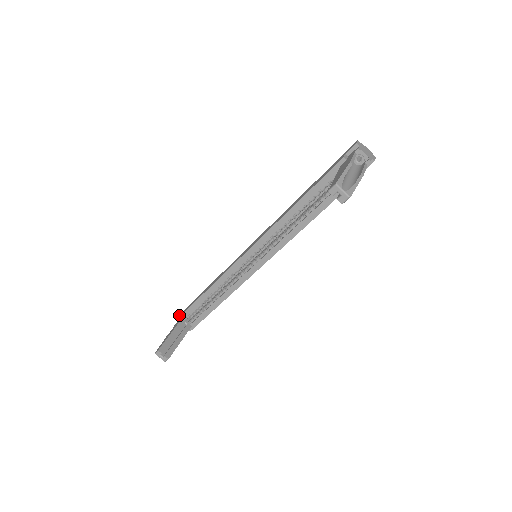
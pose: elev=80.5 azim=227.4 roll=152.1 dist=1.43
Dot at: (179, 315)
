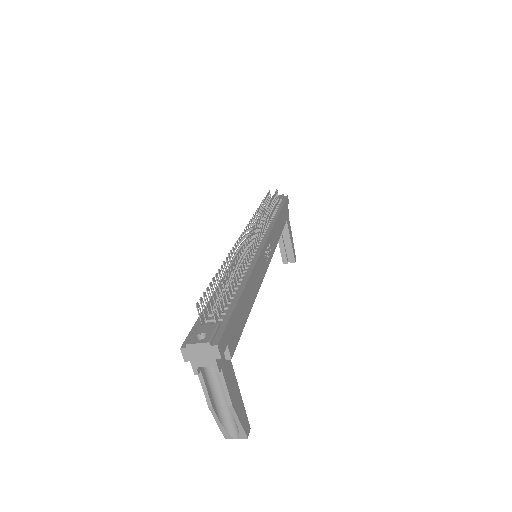
Dot at: occluded
